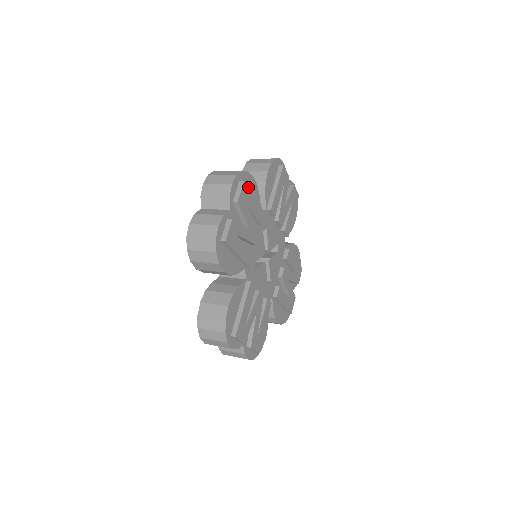
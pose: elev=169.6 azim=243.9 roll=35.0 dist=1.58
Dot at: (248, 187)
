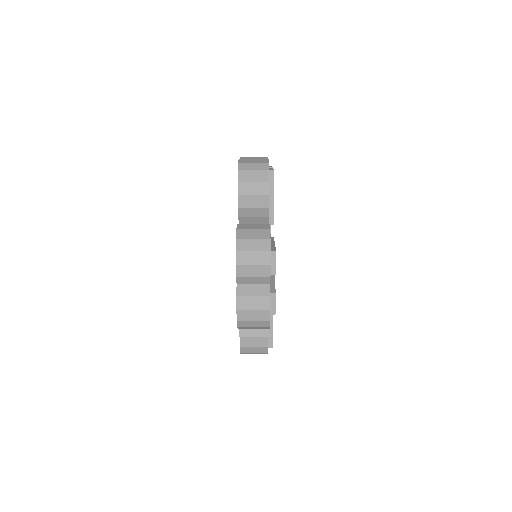
Dot at: occluded
